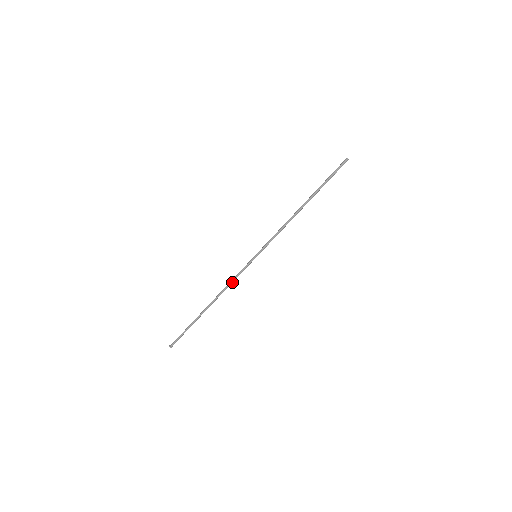
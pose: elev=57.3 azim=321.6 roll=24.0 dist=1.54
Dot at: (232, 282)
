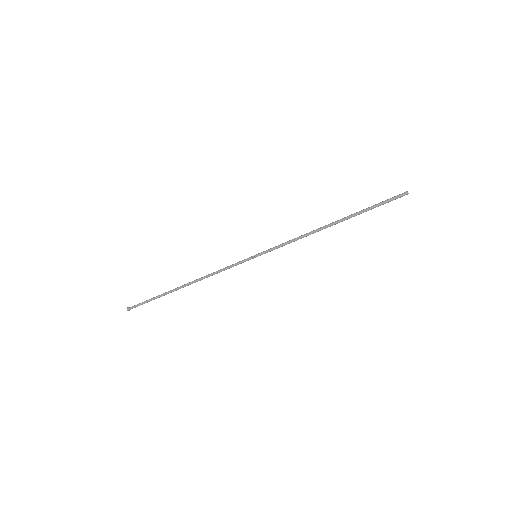
Dot at: (219, 272)
